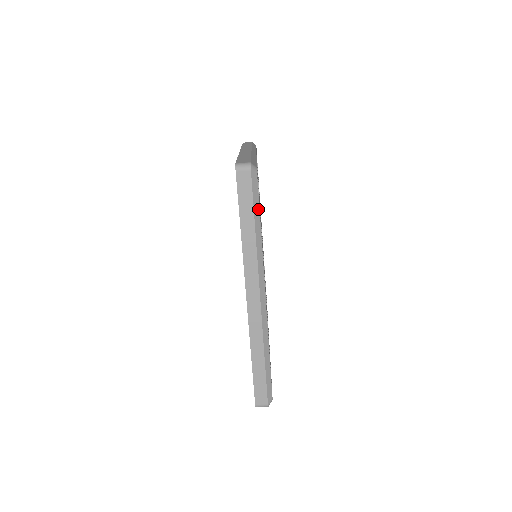
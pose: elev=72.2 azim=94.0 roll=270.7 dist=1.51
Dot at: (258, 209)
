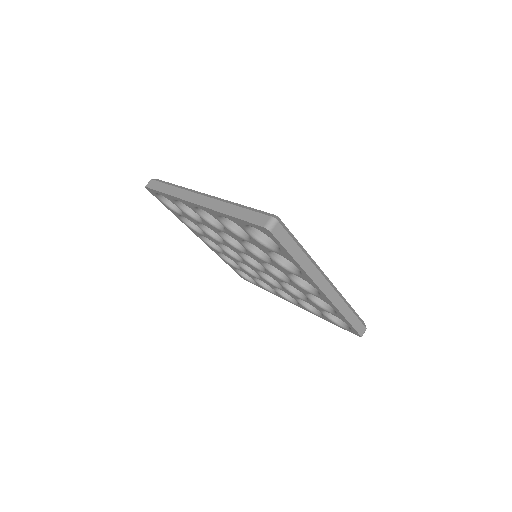
Dot at: (168, 183)
